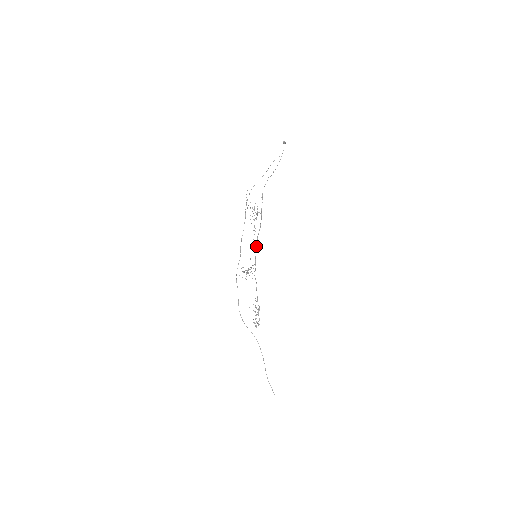
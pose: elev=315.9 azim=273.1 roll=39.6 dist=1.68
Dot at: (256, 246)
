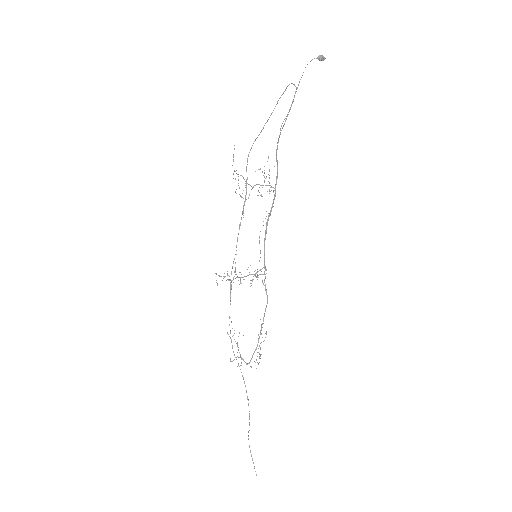
Dot at: (264, 240)
